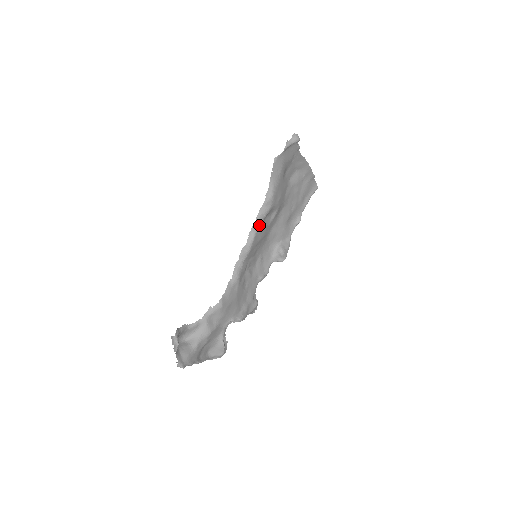
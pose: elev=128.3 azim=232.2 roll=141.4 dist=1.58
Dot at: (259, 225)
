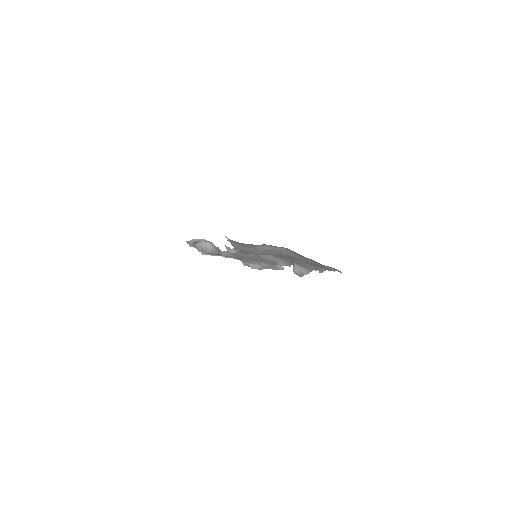
Dot at: occluded
